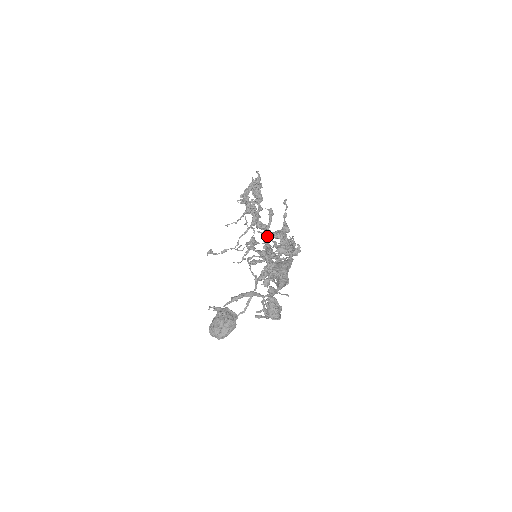
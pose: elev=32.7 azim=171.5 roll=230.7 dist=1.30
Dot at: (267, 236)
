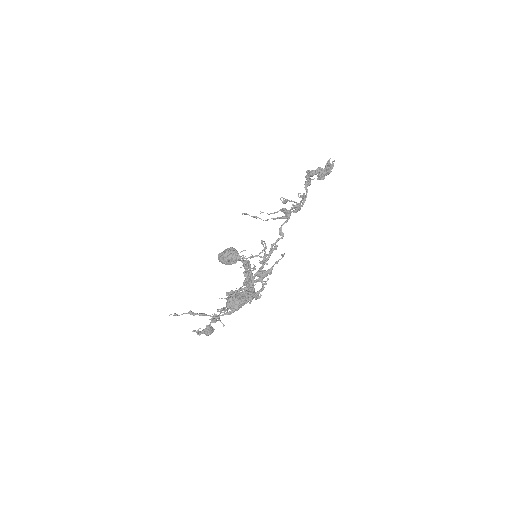
Dot at: (260, 262)
